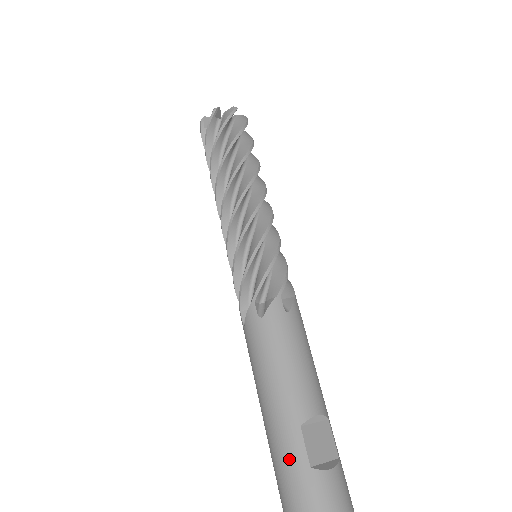
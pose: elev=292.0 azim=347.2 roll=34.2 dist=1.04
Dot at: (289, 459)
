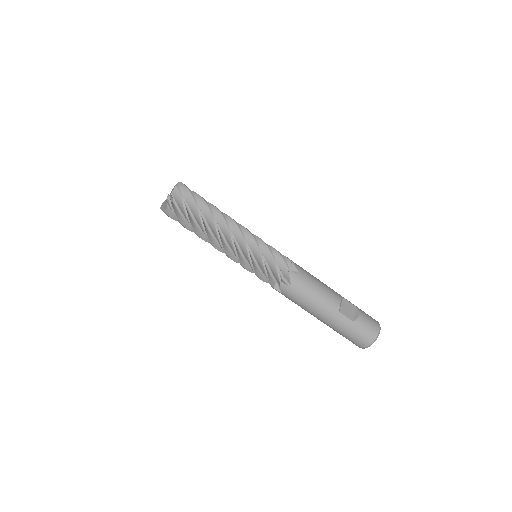
Dot at: (343, 326)
